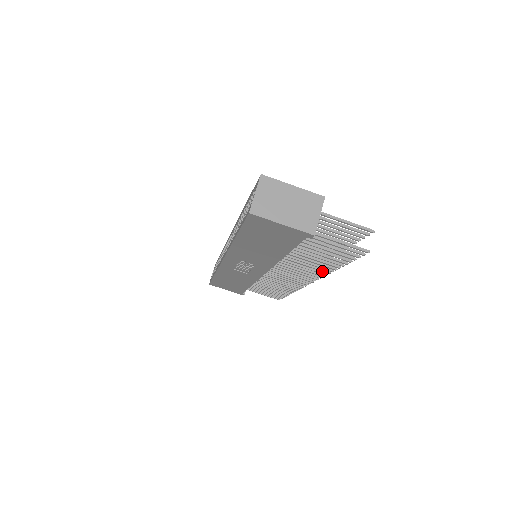
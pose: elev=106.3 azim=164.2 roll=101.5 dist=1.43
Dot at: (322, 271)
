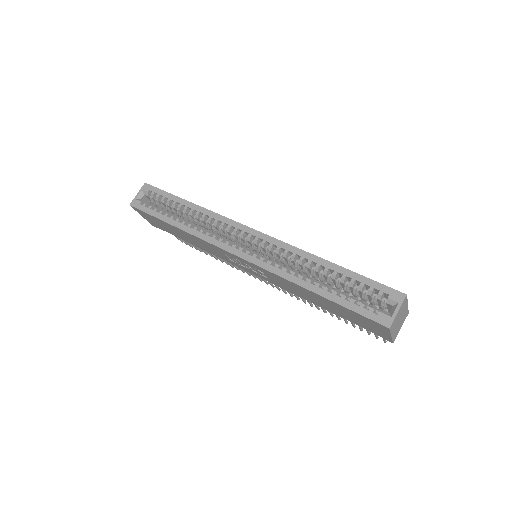
Dot at: (310, 304)
